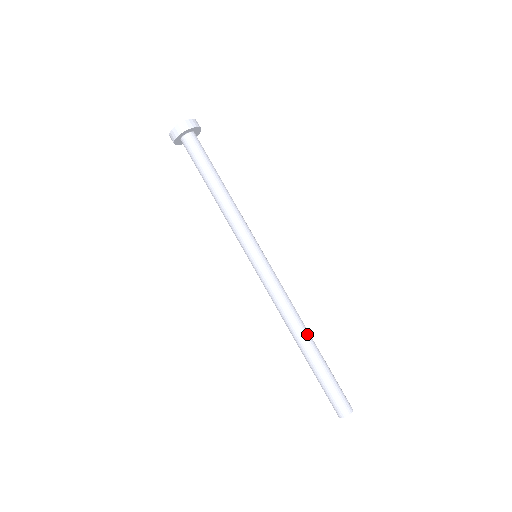
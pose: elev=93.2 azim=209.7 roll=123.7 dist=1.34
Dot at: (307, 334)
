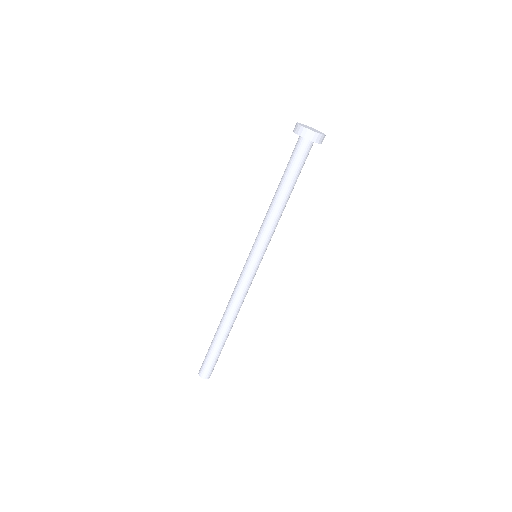
Dot at: (226, 324)
